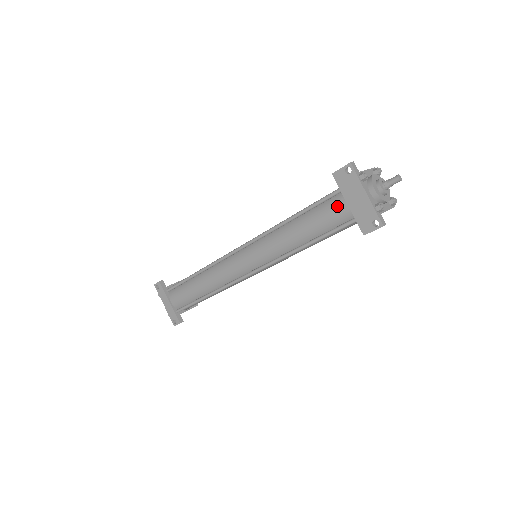
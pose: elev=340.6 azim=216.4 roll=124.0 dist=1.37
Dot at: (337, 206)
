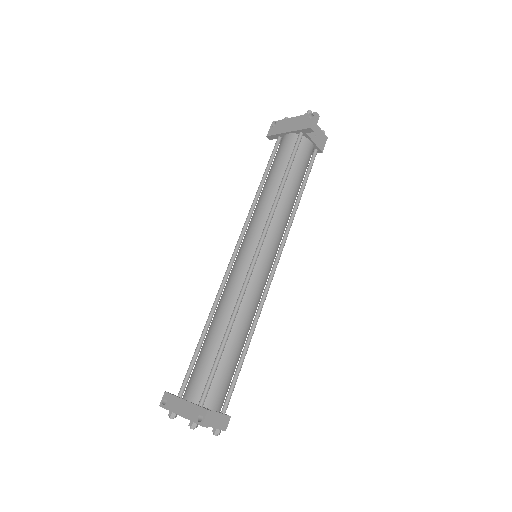
Dot at: (283, 142)
